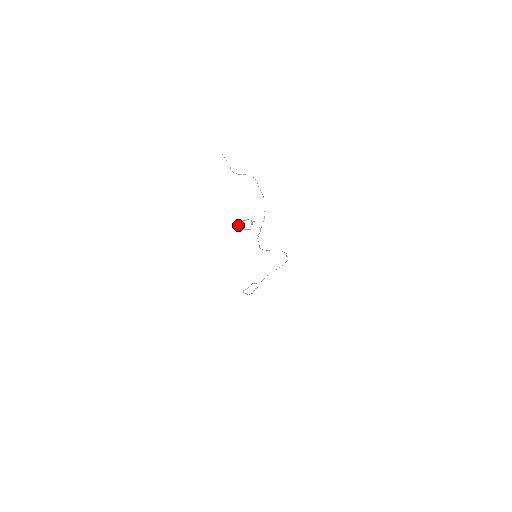
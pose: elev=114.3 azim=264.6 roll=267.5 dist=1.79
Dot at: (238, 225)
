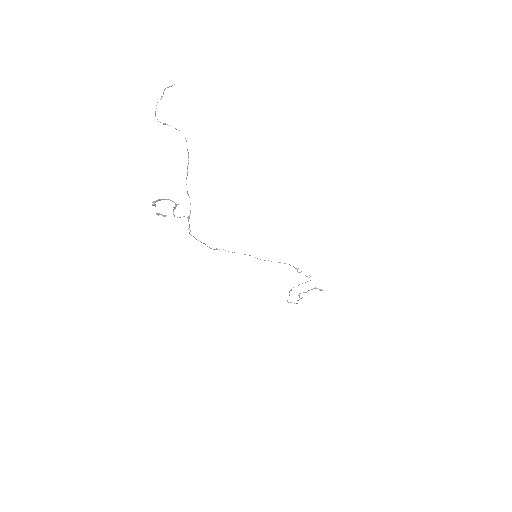
Dot at: (154, 204)
